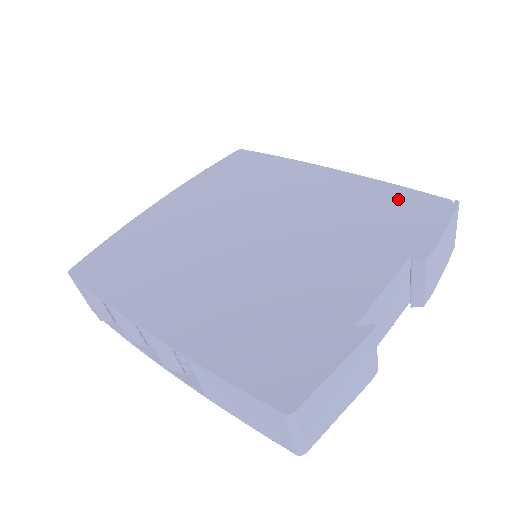
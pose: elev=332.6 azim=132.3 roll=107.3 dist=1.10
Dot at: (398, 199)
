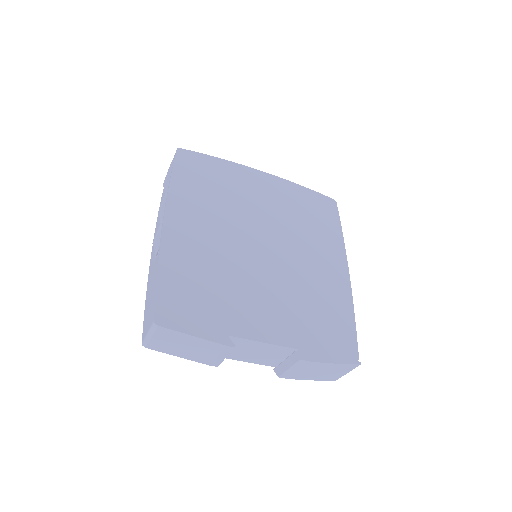
Dot at: (342, 325)
